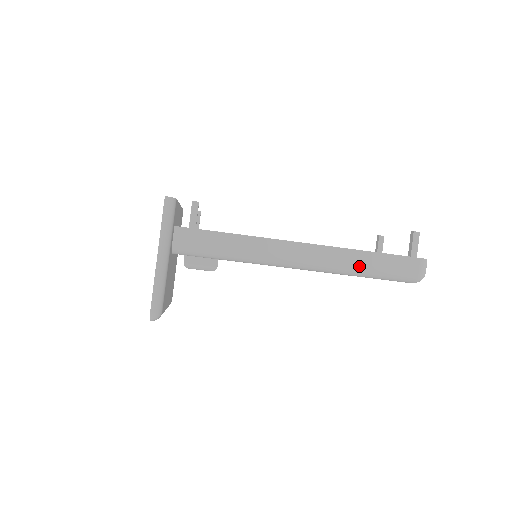
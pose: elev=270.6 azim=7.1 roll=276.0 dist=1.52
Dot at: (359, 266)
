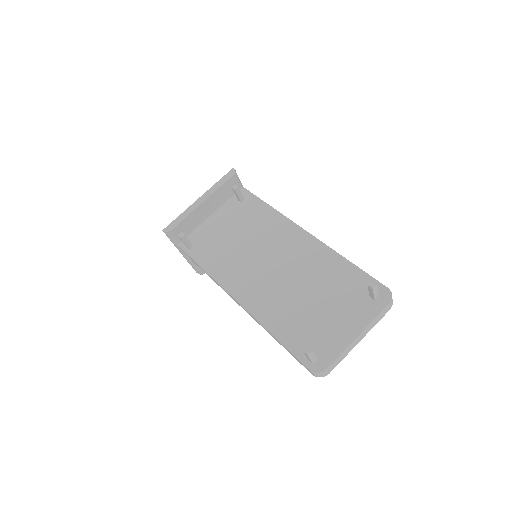
Dot at: occluded
